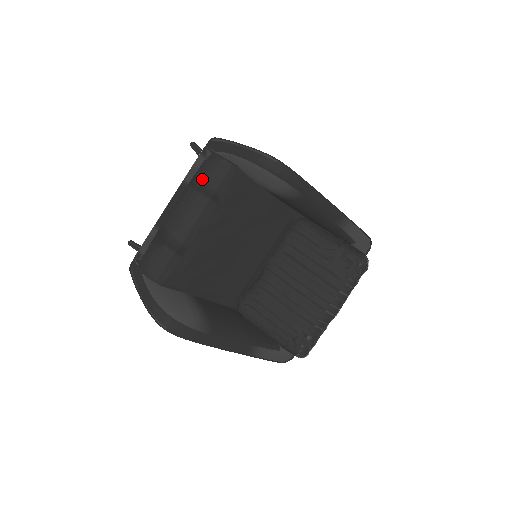
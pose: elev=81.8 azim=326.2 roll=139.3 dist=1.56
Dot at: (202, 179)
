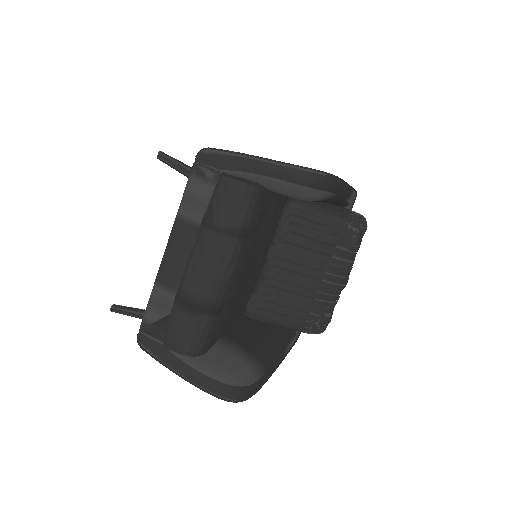
Dot at: (227, 218)
